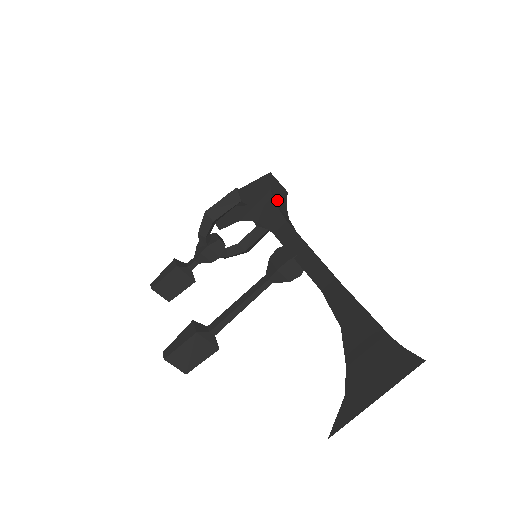
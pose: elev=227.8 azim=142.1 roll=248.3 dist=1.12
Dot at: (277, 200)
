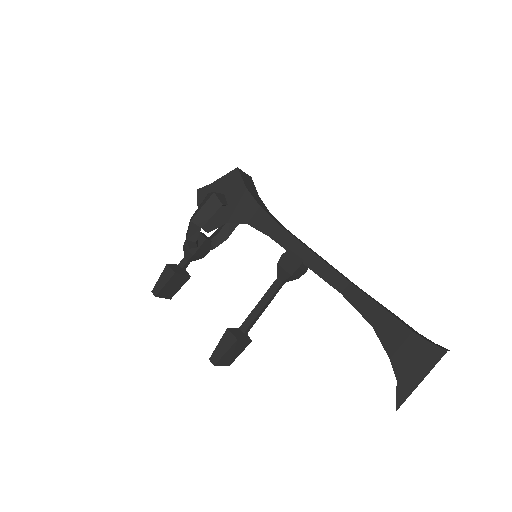
Dot at: (255, 197)
